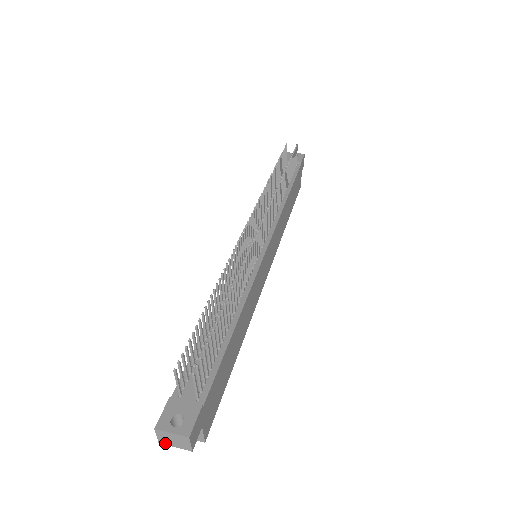
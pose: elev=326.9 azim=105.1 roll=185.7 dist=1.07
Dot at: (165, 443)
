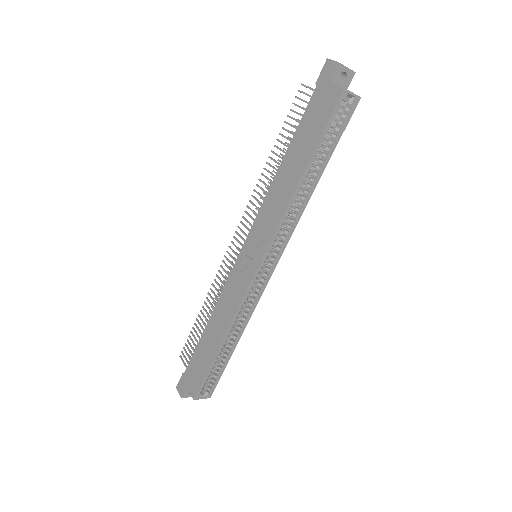
Dot at: (341, 64)
